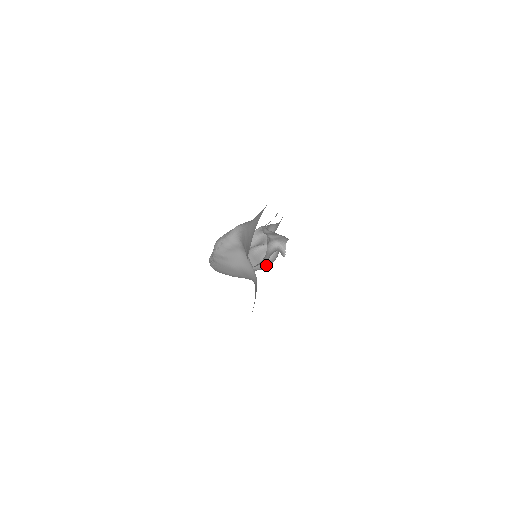
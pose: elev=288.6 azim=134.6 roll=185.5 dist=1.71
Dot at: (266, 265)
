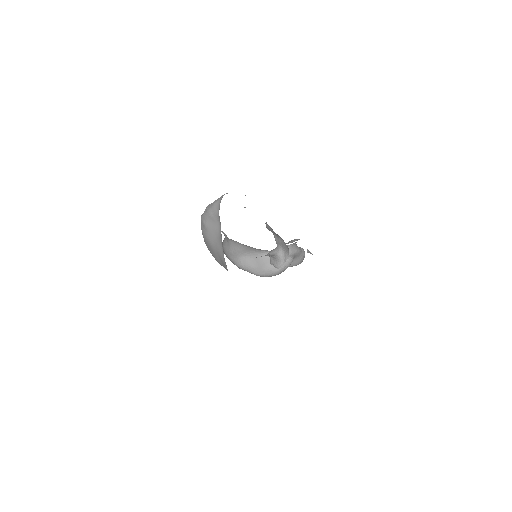
Dot at: (266, 275)
